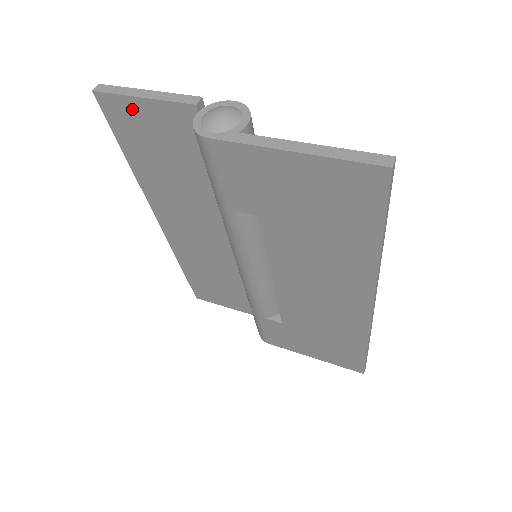
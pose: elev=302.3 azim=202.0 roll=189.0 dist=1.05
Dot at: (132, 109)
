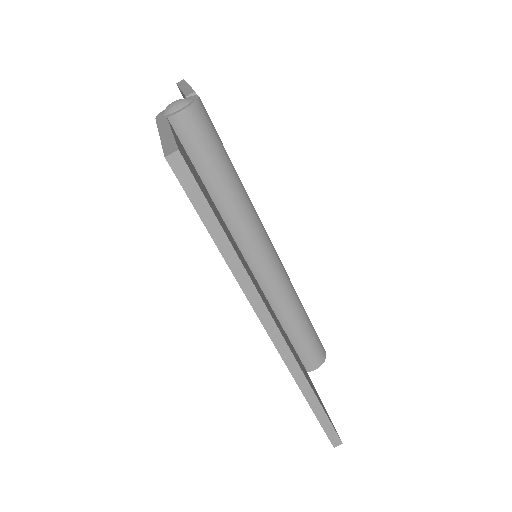
Dot at: occluded
